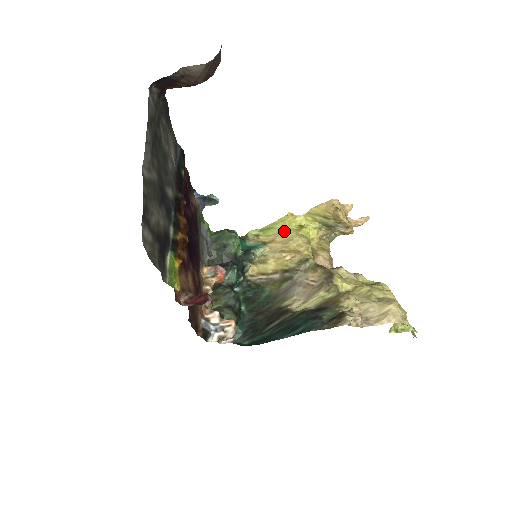
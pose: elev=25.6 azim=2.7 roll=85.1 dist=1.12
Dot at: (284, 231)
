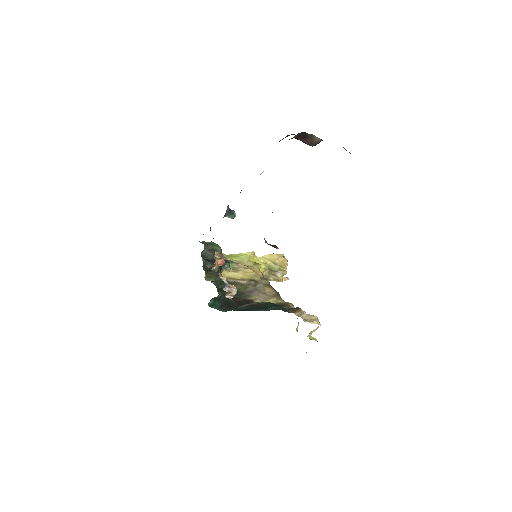
Dot at: (246, 261)
